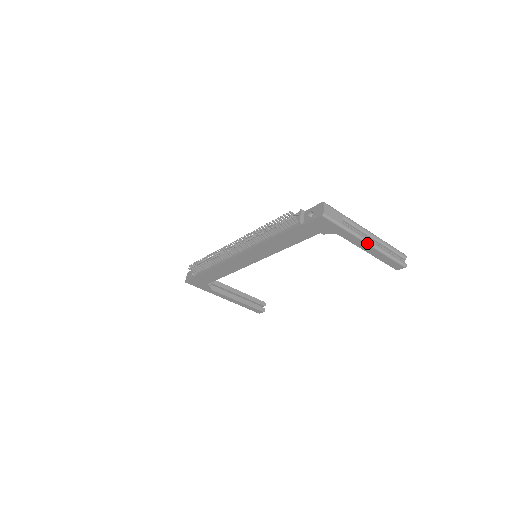
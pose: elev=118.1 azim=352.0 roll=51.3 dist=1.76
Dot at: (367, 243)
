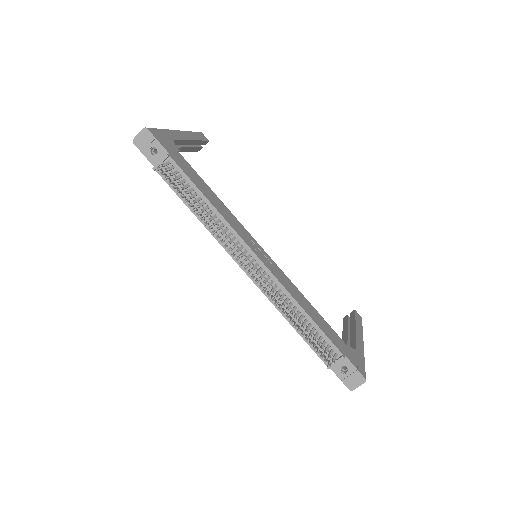
Dot at: occluded
